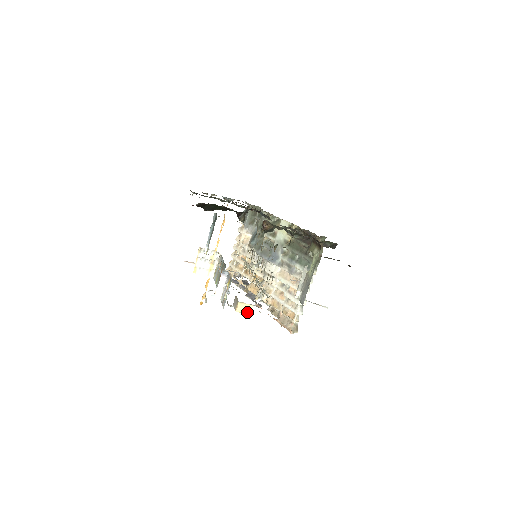
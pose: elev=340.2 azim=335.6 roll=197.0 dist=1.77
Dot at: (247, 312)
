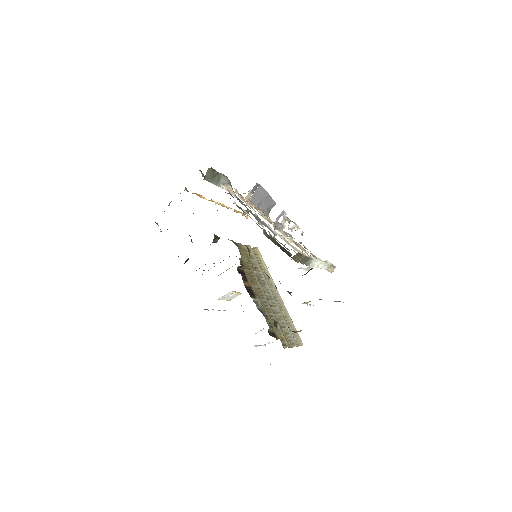
Dot at: occluded
